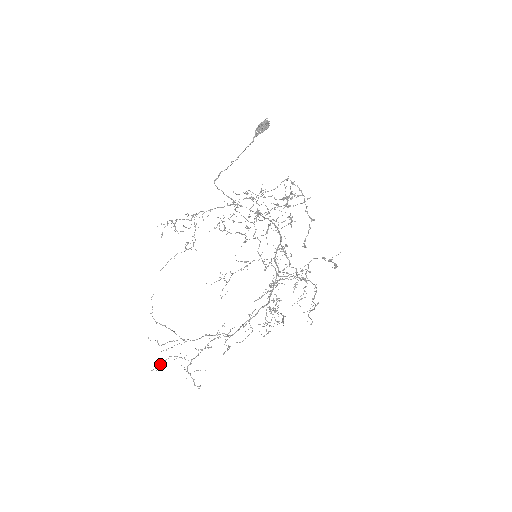
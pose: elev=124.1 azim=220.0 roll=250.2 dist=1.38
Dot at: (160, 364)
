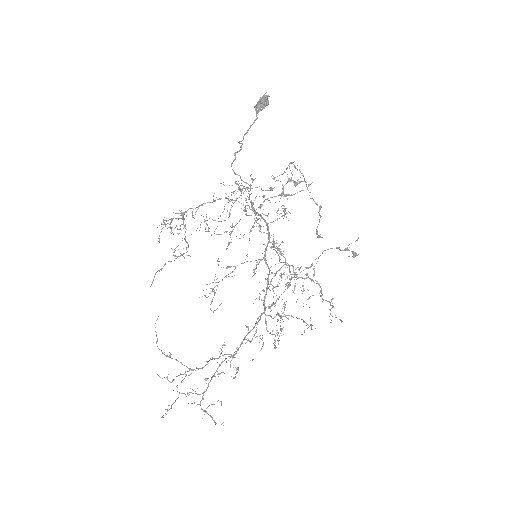
Dot at: (171, 407)
